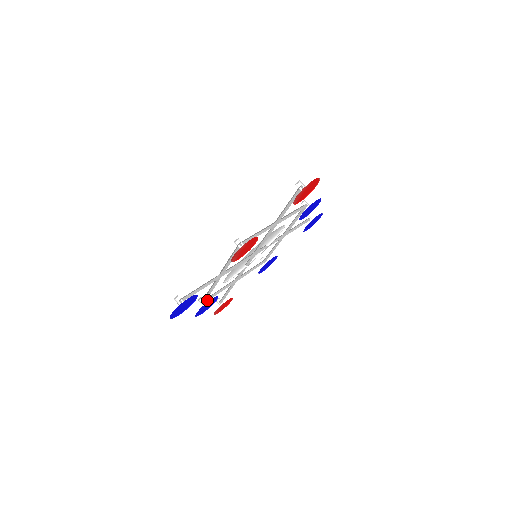
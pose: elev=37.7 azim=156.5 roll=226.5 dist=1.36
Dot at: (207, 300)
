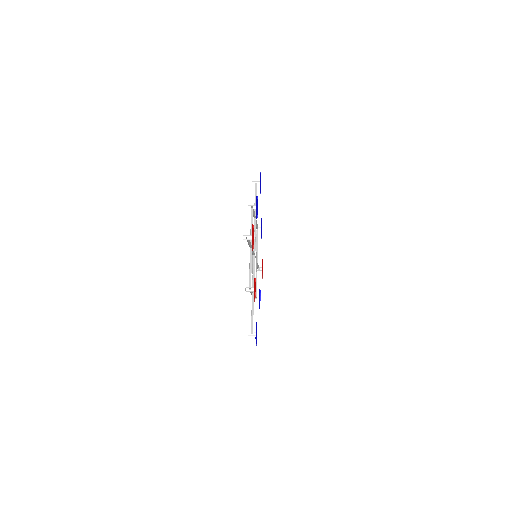
Dot at: (256, 294)
